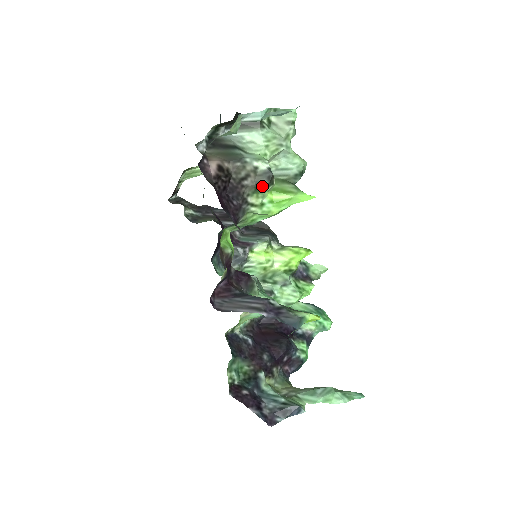
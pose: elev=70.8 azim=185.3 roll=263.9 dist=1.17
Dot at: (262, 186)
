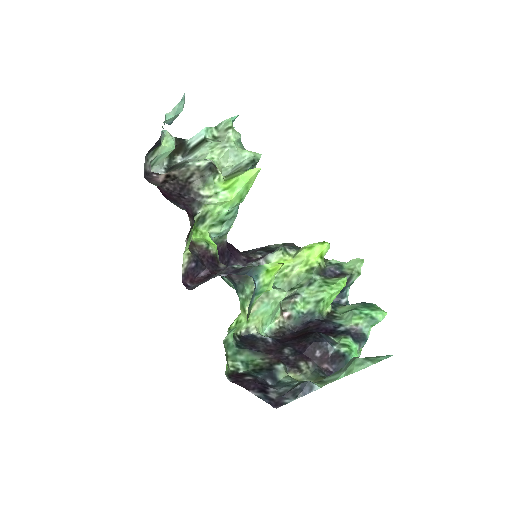
Dot at: (207, 177)
